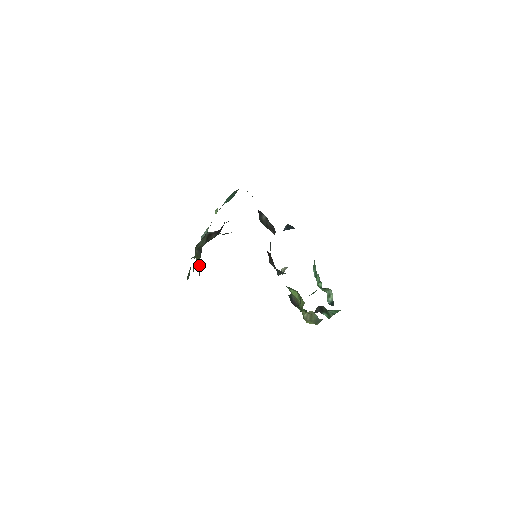
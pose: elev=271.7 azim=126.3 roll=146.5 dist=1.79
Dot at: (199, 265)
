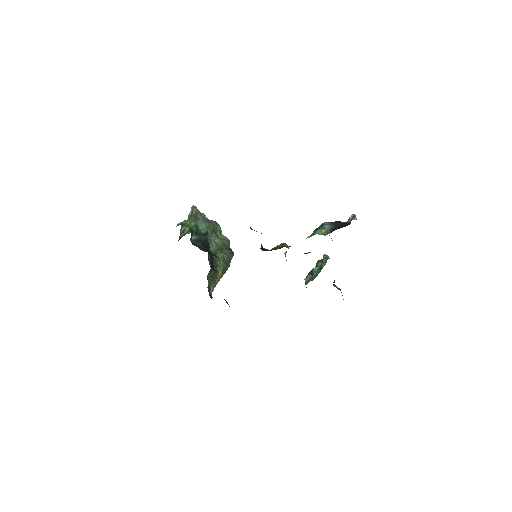
Dot at: (221, 273)
